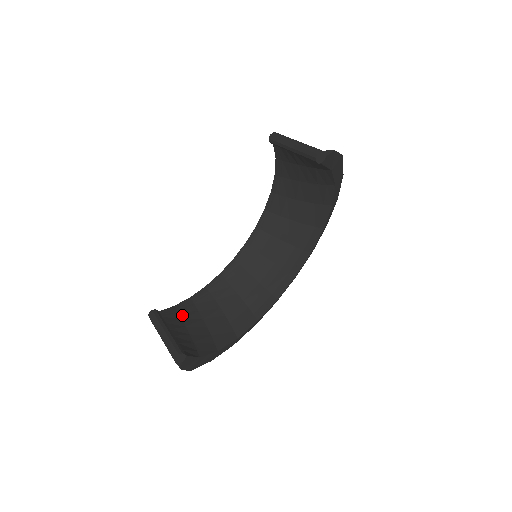
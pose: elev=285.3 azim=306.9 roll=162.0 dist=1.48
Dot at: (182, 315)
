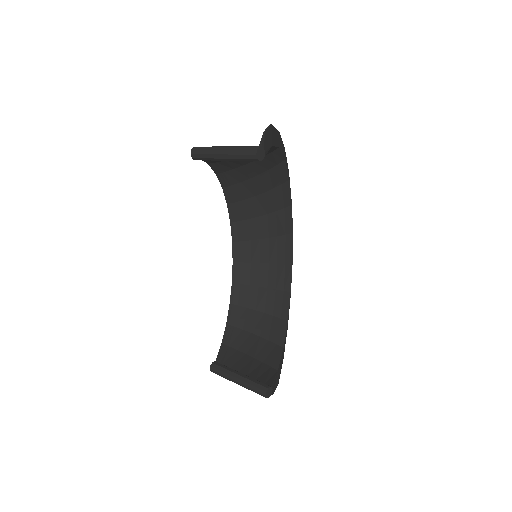
Dot at: (234, 346)
